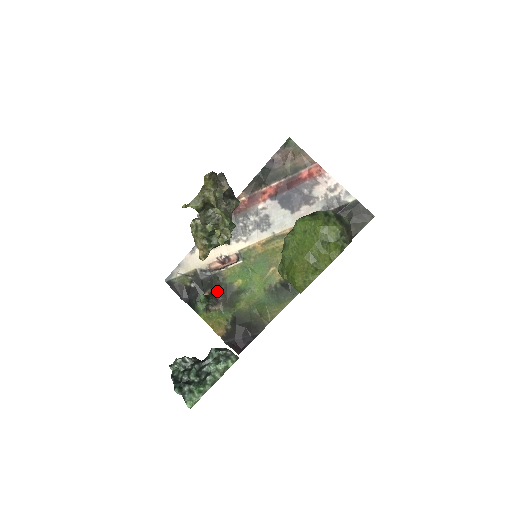
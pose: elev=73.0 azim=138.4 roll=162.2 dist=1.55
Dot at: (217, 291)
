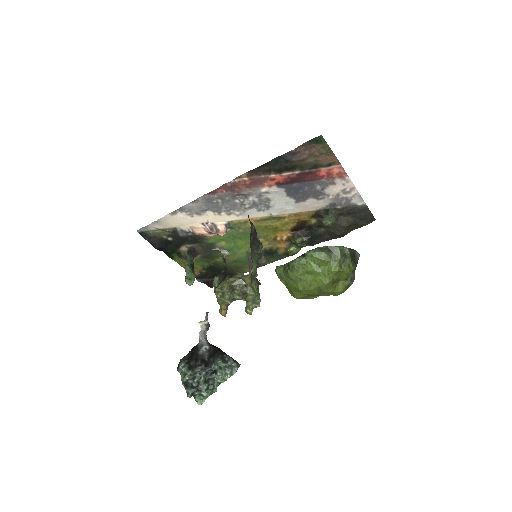
Dot at: (196, 246)
